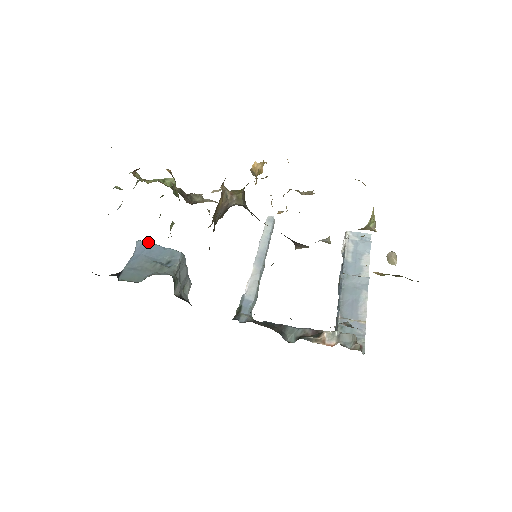
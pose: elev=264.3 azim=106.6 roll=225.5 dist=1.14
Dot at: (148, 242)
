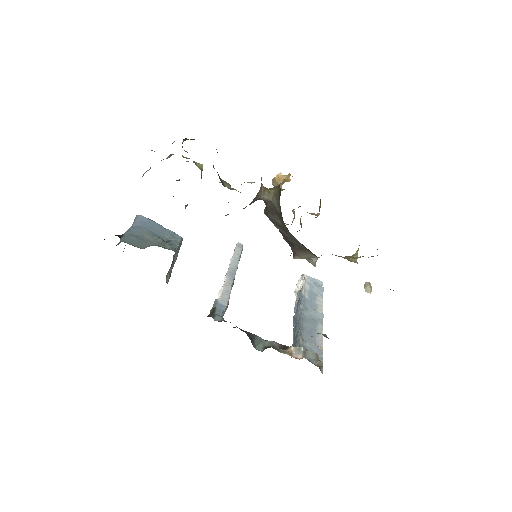
Dot at: (149, 219)
